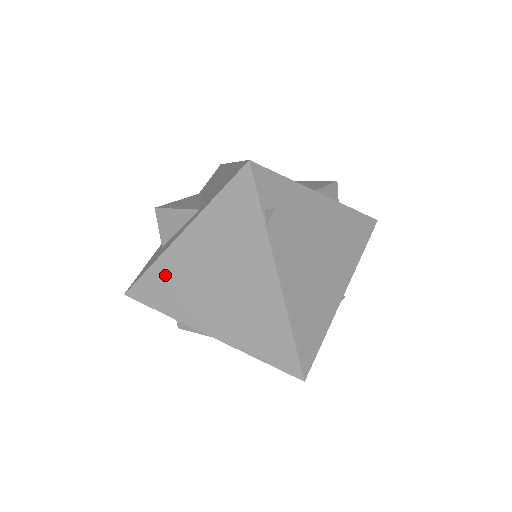
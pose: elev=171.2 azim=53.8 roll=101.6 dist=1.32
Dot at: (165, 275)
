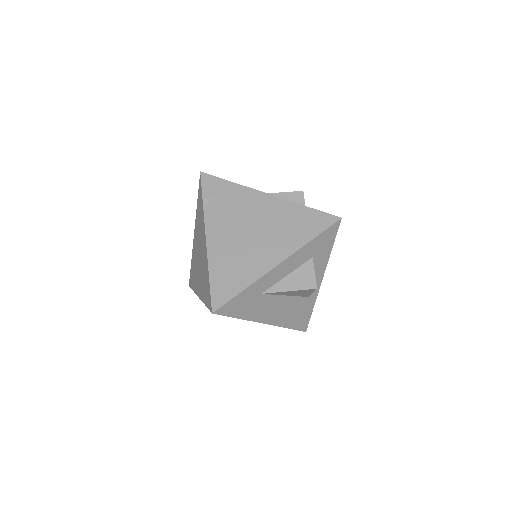
Dot at: (193, 263)
